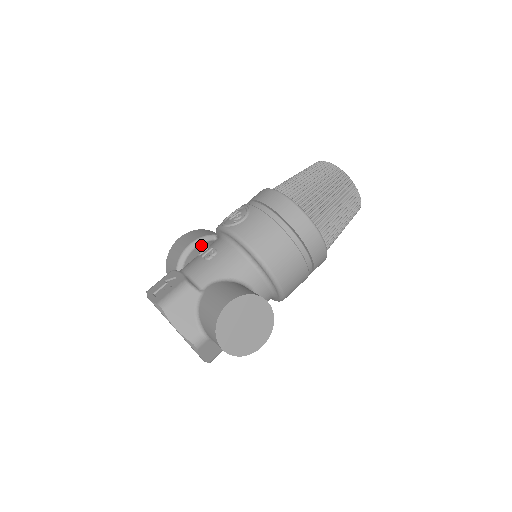
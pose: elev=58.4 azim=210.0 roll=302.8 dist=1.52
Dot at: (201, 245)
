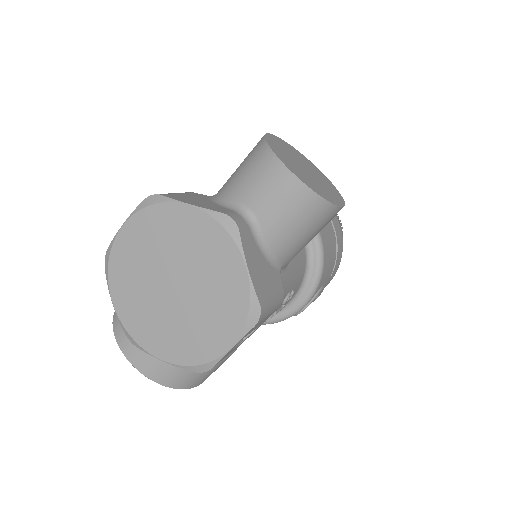
Dot at: occluded
